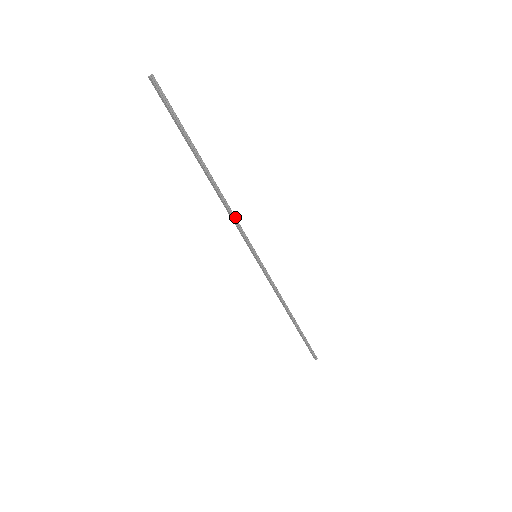
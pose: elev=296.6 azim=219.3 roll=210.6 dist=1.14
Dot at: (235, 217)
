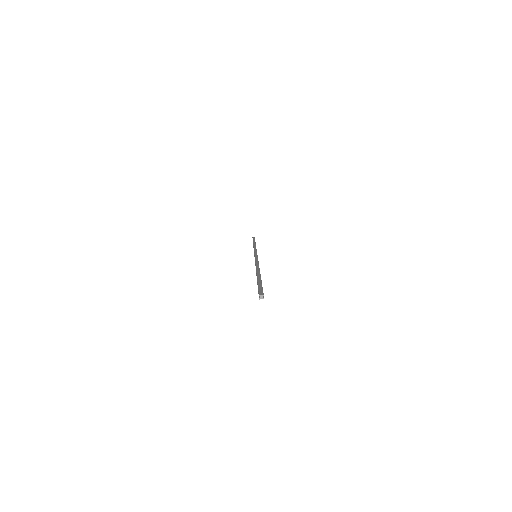
Dot at: occluded
